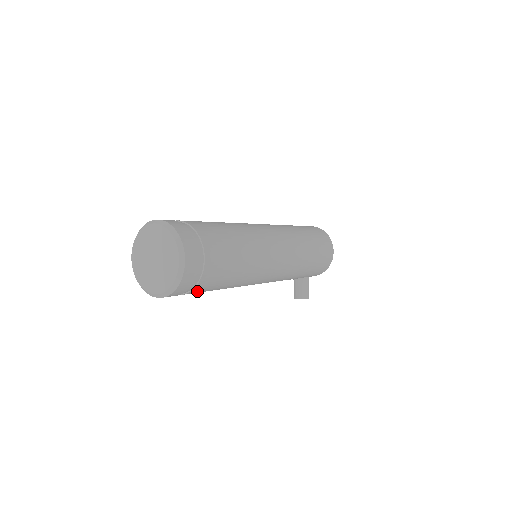
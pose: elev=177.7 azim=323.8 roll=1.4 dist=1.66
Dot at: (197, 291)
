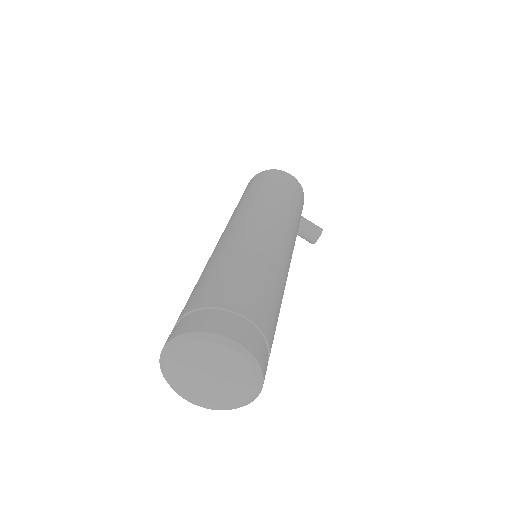
Dot at: (271, 347)
